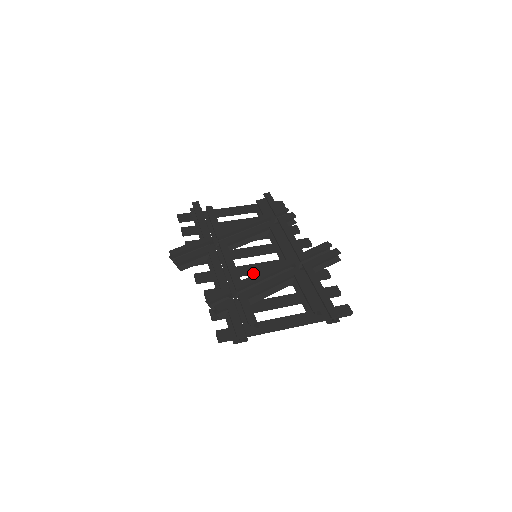
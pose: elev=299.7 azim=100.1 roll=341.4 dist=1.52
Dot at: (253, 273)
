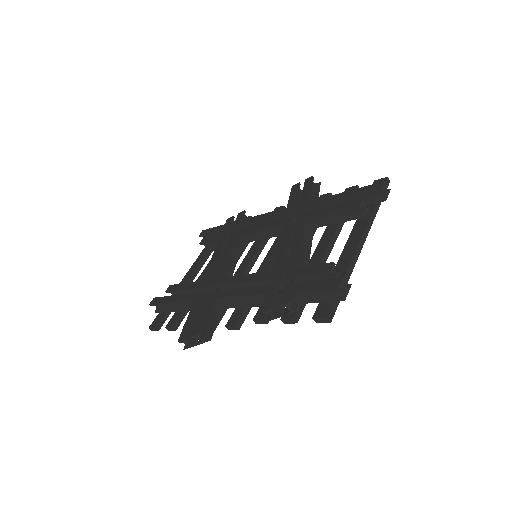
Dot at: (272, 266)
